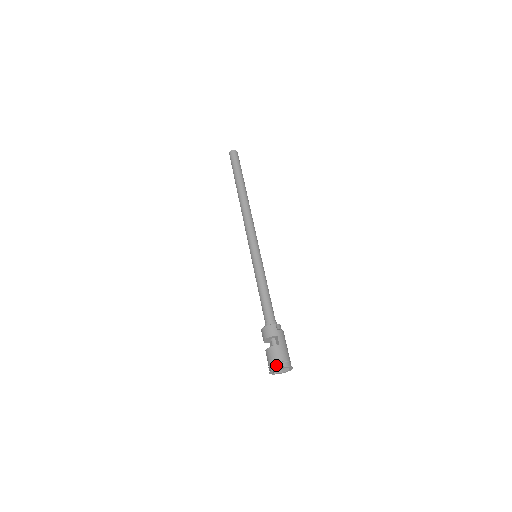
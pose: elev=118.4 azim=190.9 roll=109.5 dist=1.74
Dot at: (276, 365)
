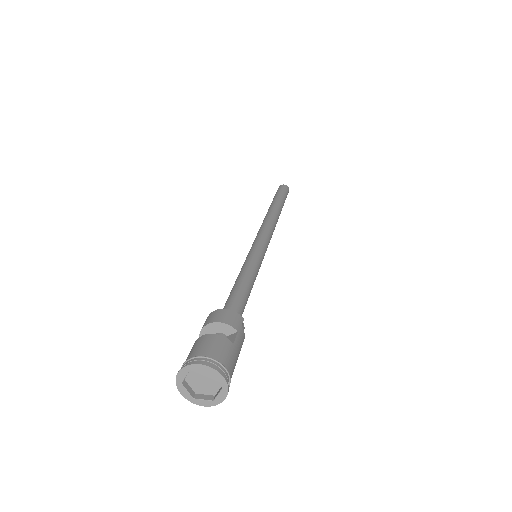
Dot at: (209, 361)
